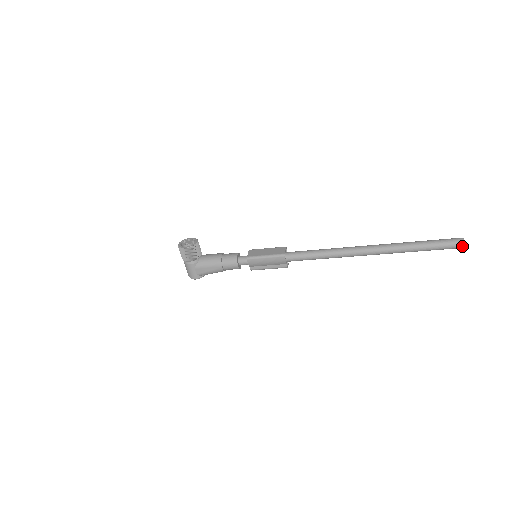
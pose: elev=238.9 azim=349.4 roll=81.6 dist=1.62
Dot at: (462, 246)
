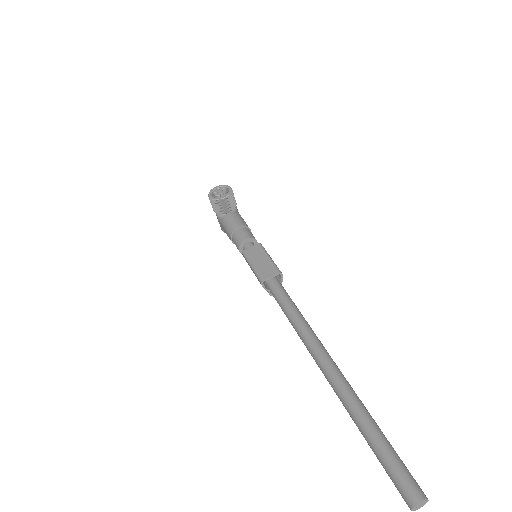
Dot at: (409, 506)
